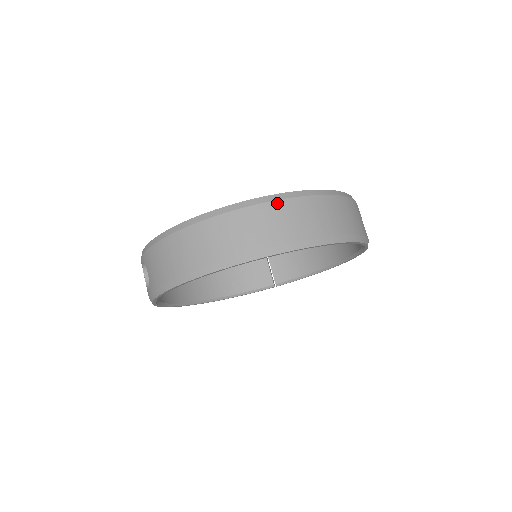
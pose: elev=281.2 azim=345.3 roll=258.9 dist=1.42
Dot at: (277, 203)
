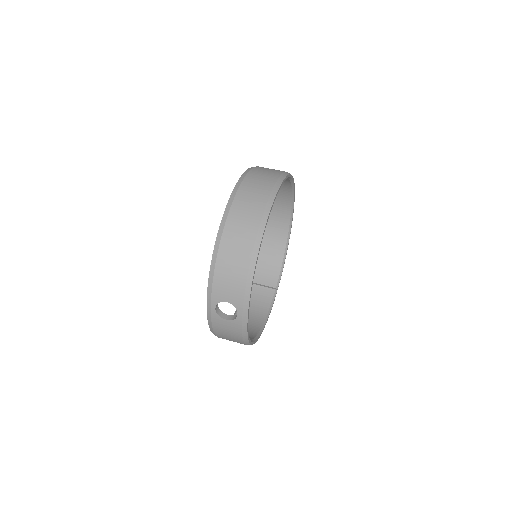
Dot at: (245, 181)
